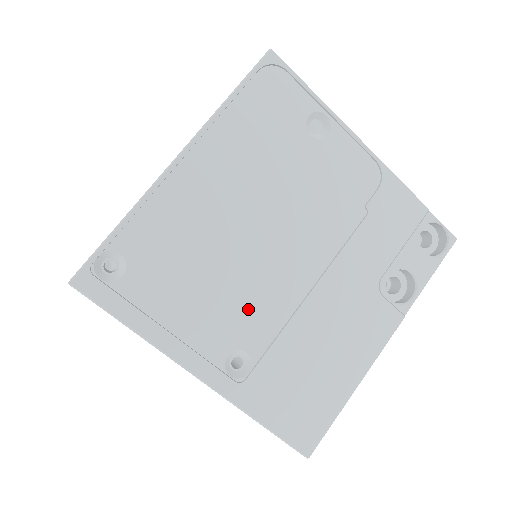
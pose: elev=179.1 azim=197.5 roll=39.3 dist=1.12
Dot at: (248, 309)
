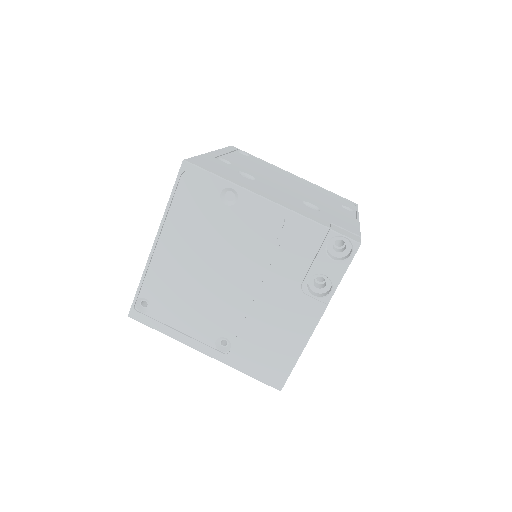
Dot at: (219, 315)
